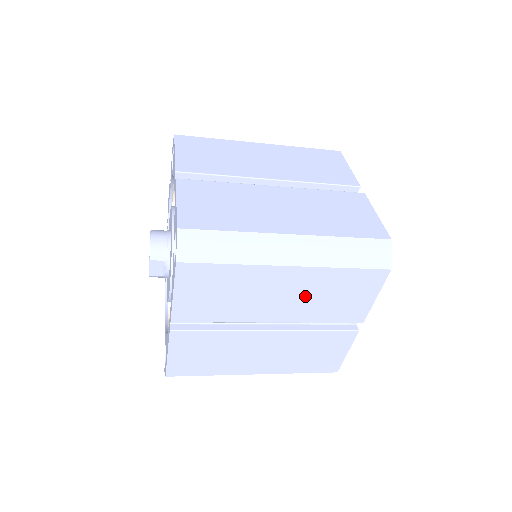
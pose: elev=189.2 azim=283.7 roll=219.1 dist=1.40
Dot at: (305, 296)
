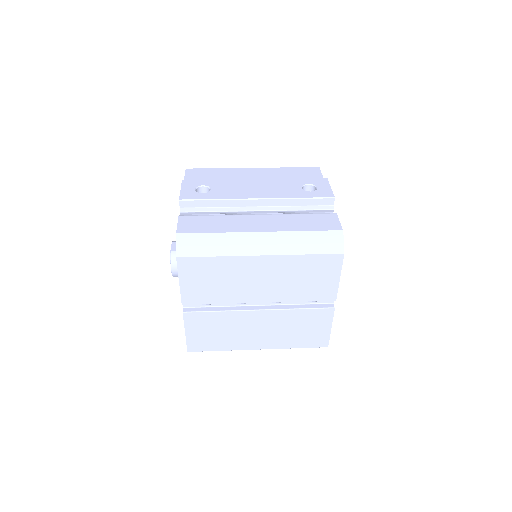
Dot at: occluded
